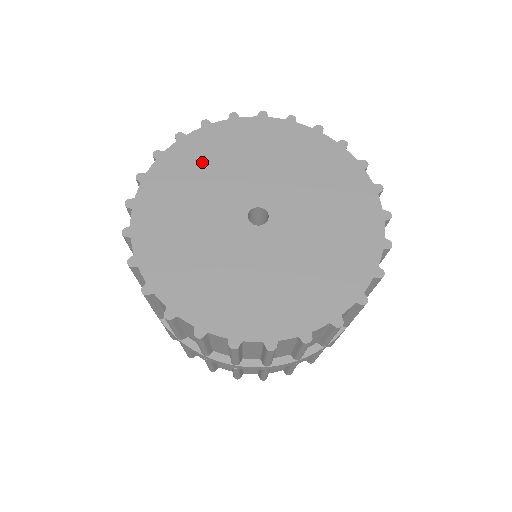
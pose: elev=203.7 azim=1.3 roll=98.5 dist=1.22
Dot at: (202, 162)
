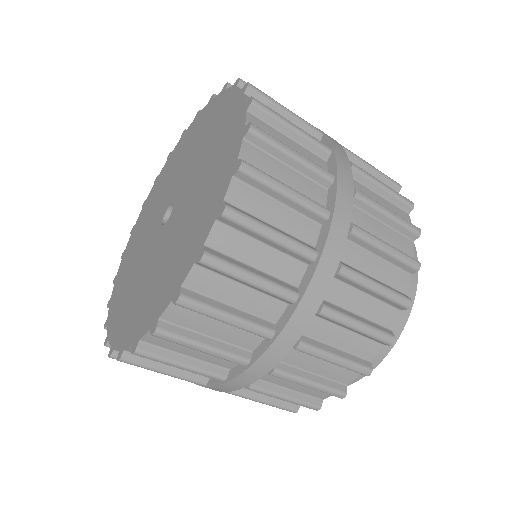
Dot at: (149, 209)
